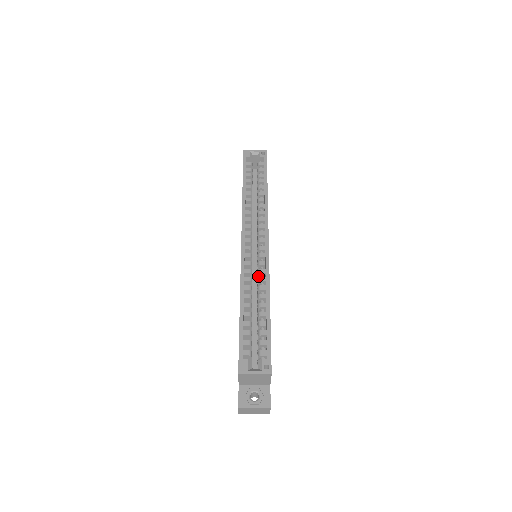
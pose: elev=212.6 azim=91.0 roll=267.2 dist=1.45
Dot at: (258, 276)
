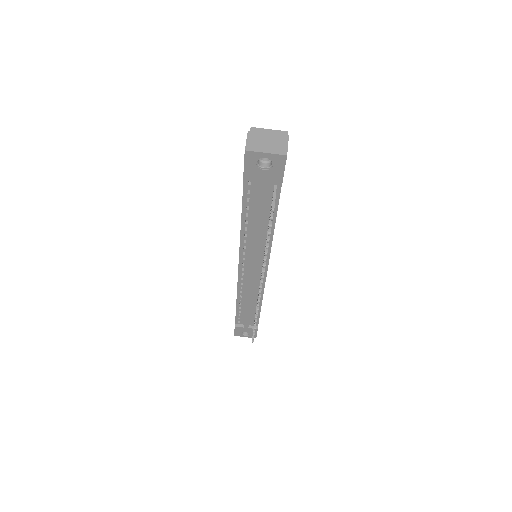
Dot at: occluded
